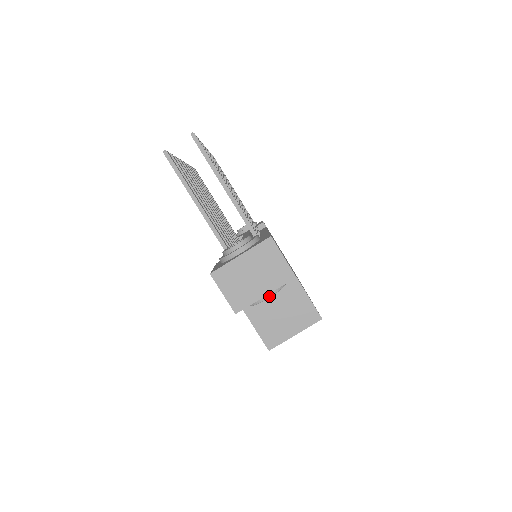
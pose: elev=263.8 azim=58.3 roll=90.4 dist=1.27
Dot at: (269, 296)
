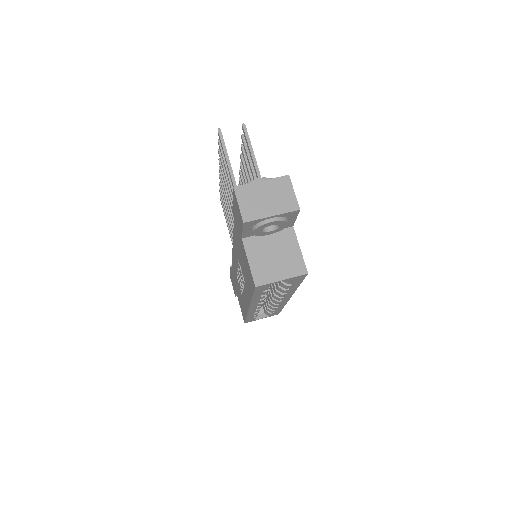
Dot at: (274, 220)
